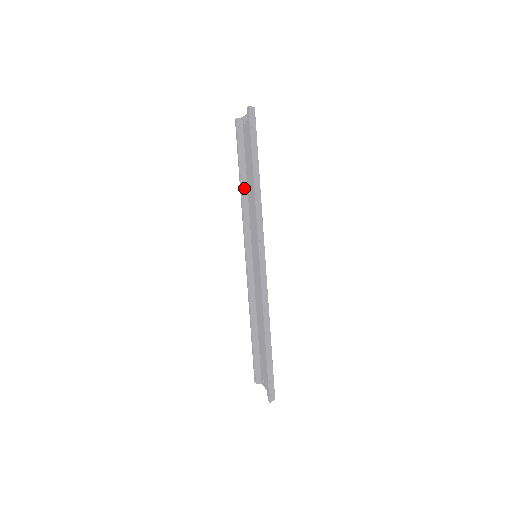
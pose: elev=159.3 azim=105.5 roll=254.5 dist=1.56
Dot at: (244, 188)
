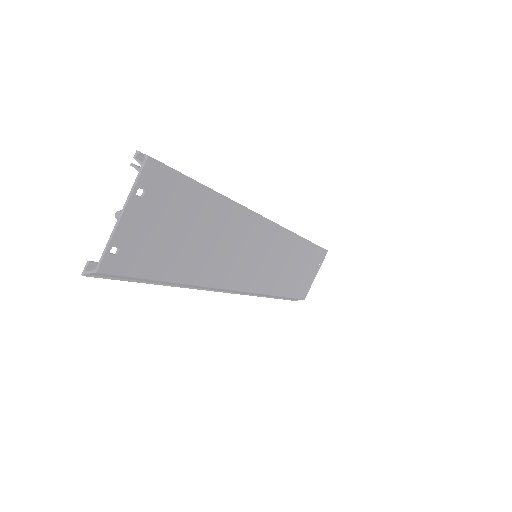
Dot at: occluded
